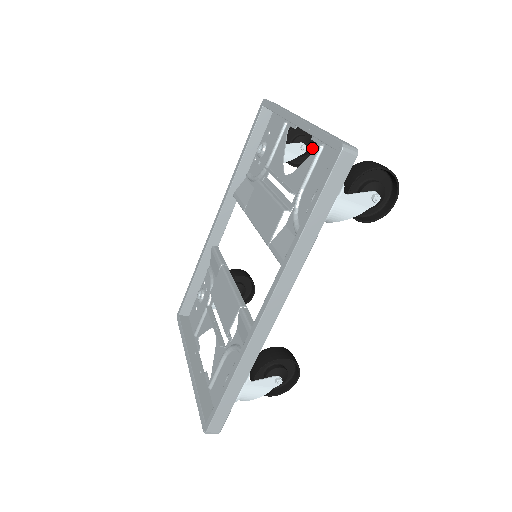
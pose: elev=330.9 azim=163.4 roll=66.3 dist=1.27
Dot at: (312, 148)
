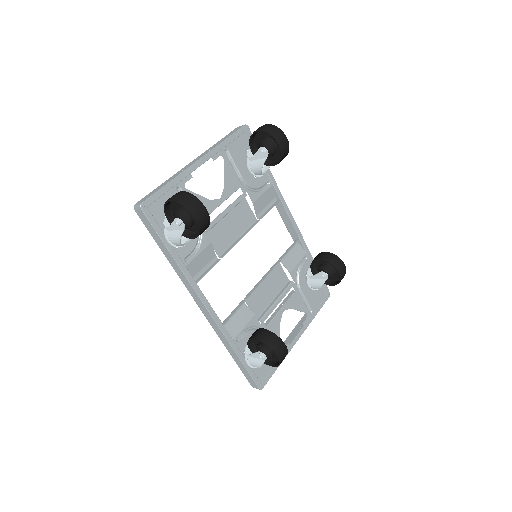
Dot at: occluded
